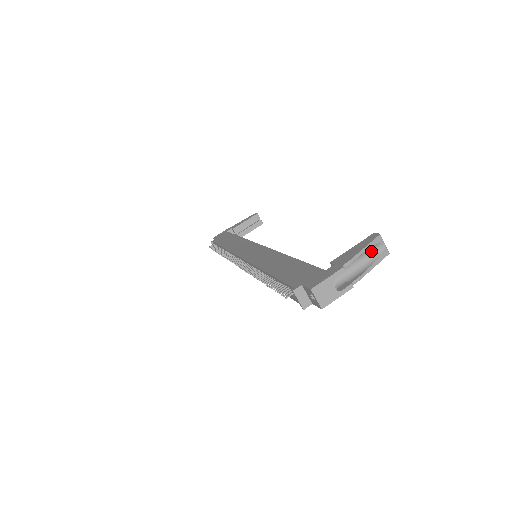
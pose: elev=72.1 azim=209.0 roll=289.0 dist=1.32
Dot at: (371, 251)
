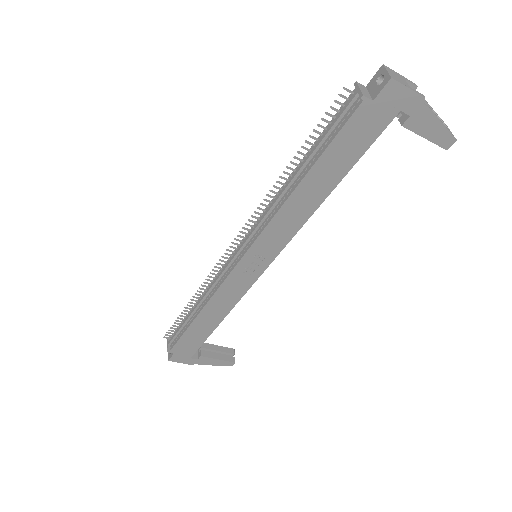
Dot at: occluded
